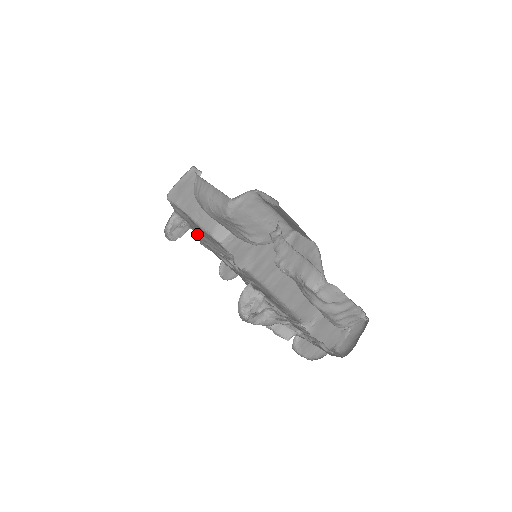
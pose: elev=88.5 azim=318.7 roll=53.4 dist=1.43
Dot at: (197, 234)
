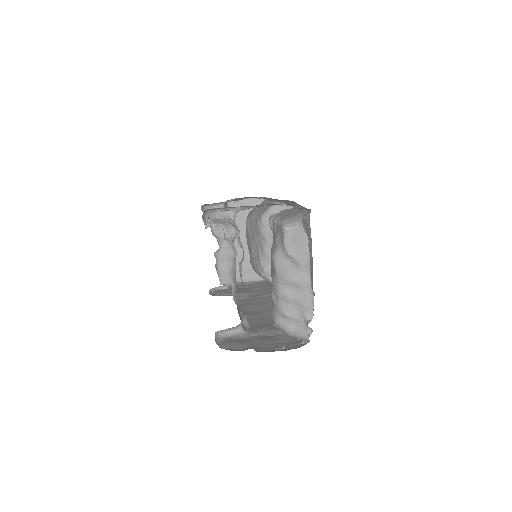
Dot at: occluded
